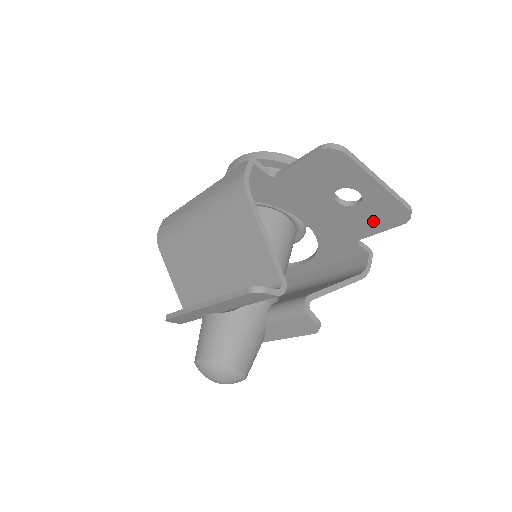
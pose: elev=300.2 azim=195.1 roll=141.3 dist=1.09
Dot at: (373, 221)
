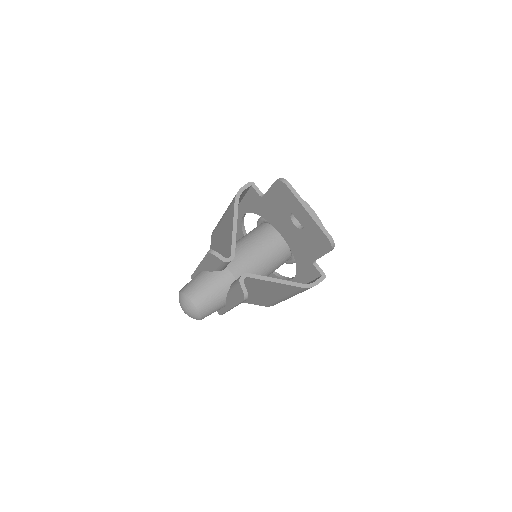
Dot at: (315, 245)
